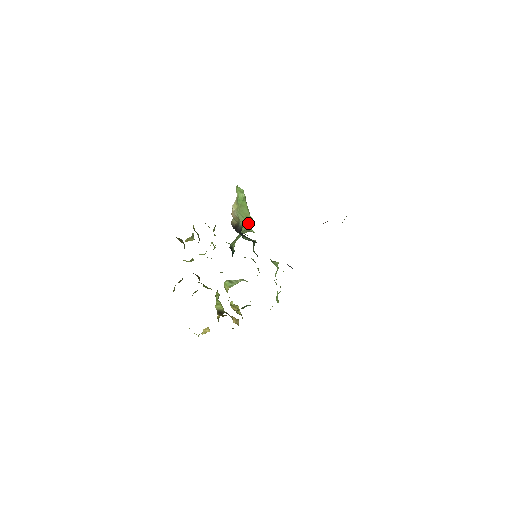
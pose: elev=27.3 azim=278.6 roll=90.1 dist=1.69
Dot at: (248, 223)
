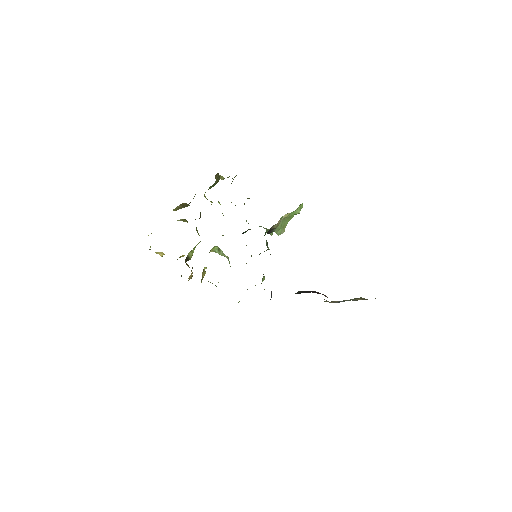
Dot at: (279, 232)
